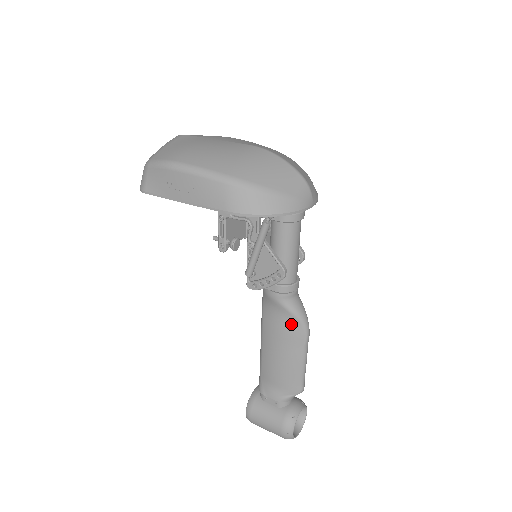
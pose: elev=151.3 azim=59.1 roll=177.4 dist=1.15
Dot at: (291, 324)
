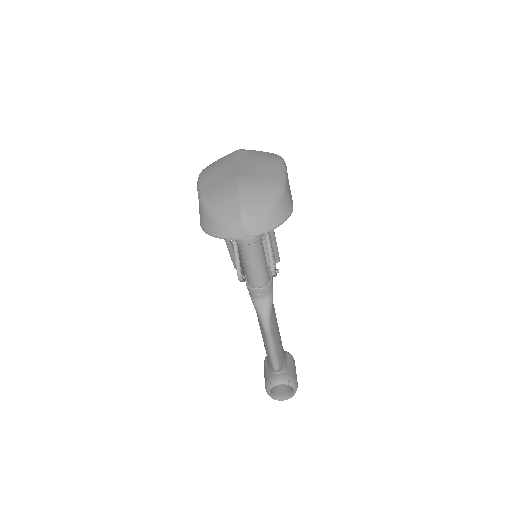
Dot at: occluded
